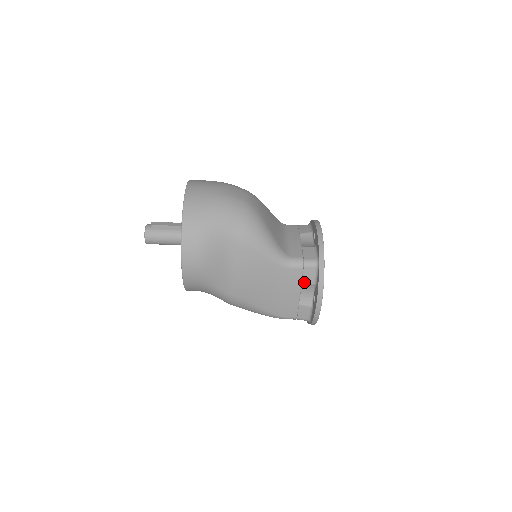
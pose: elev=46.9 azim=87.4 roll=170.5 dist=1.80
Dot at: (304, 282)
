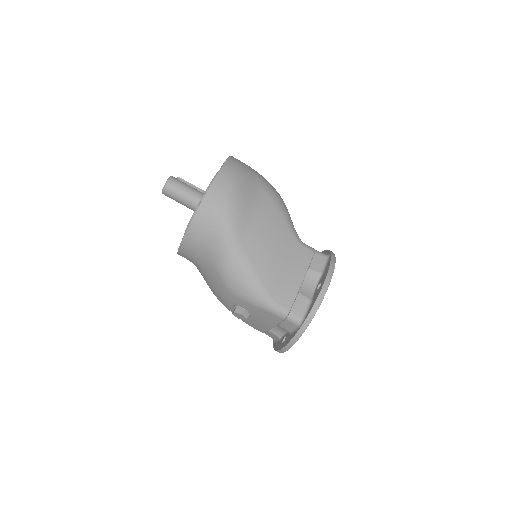
Dot at: (311, 267)
